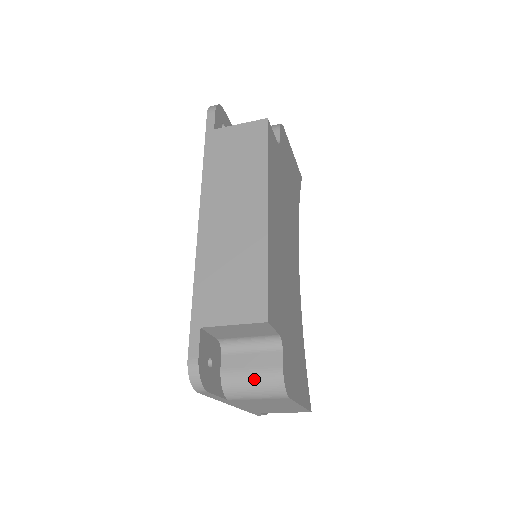
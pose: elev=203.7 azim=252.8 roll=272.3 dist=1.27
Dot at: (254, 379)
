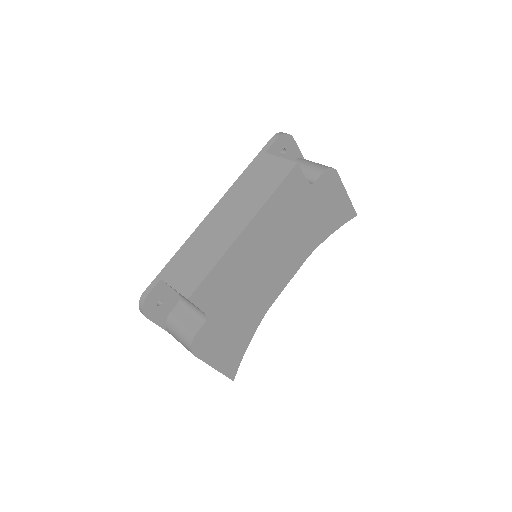
Dot at: (180, 330)
